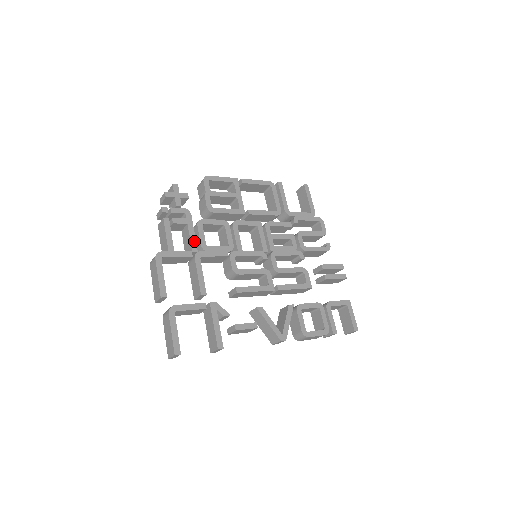
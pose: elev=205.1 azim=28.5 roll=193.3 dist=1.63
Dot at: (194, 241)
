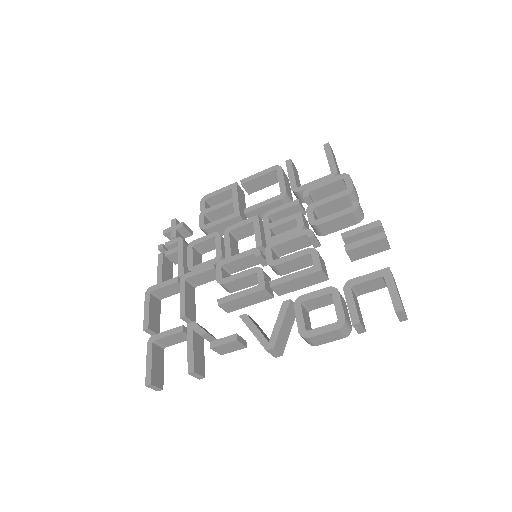
Dot at: (182, 265)
